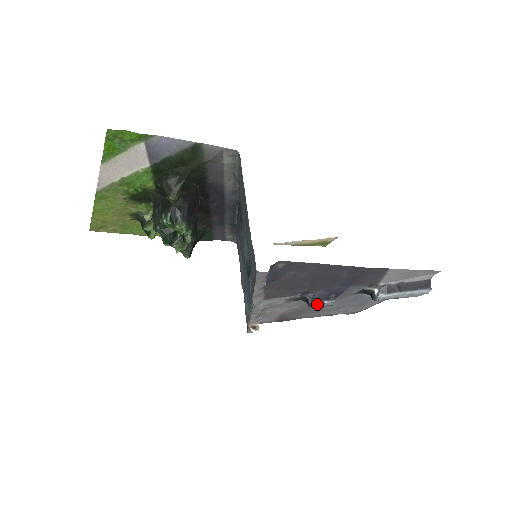
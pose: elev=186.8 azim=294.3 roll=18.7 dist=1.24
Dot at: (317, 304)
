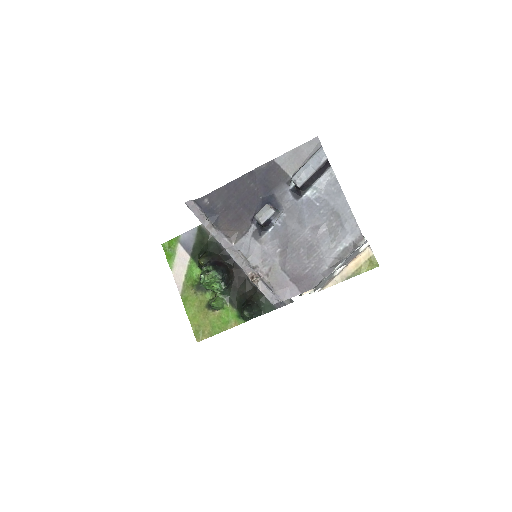
Dot at: (257, 214)
